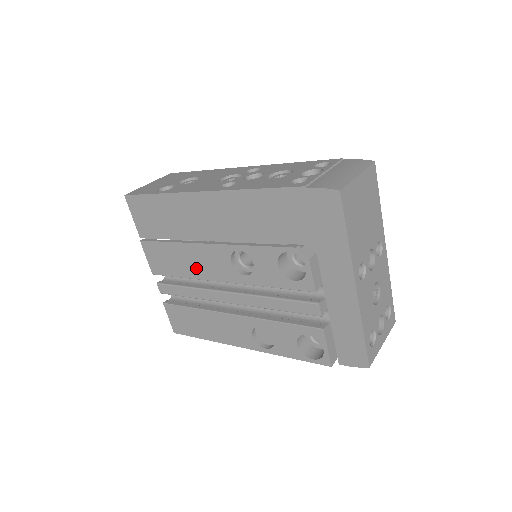
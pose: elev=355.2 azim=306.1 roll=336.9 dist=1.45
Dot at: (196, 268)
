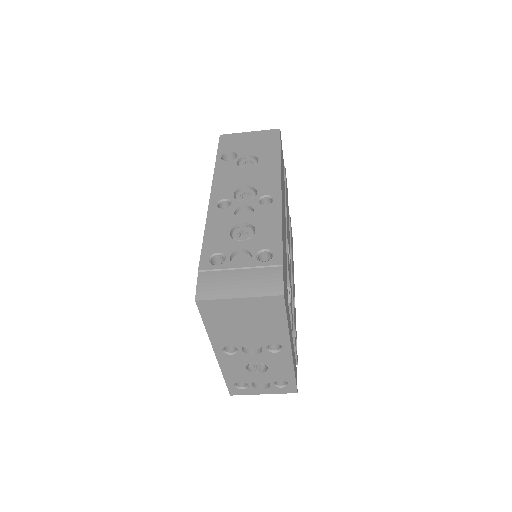
Dot at: occluded
